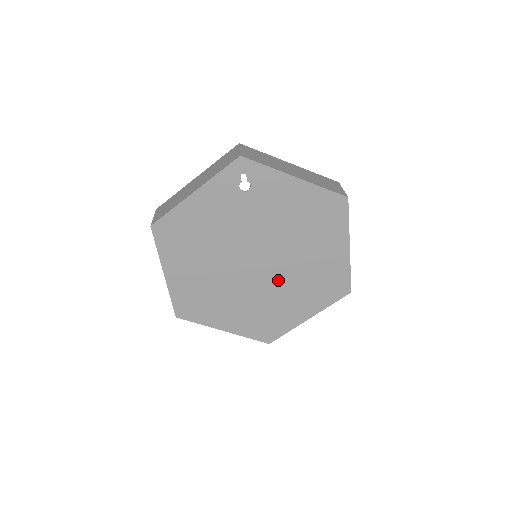
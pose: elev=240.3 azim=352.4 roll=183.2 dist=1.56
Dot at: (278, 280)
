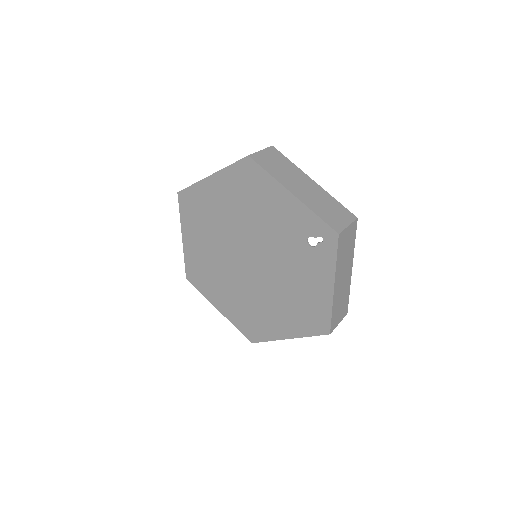
Dot at: (241, 281)
